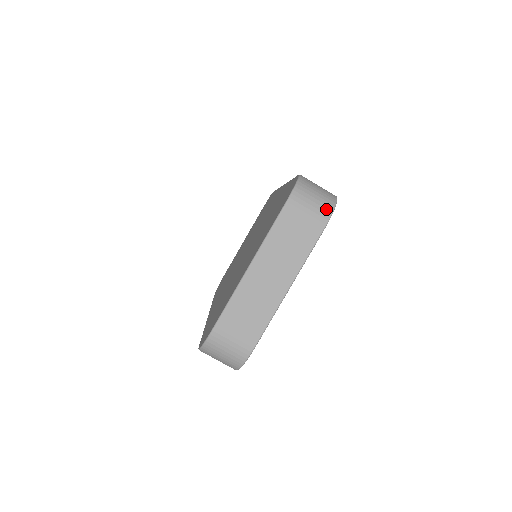
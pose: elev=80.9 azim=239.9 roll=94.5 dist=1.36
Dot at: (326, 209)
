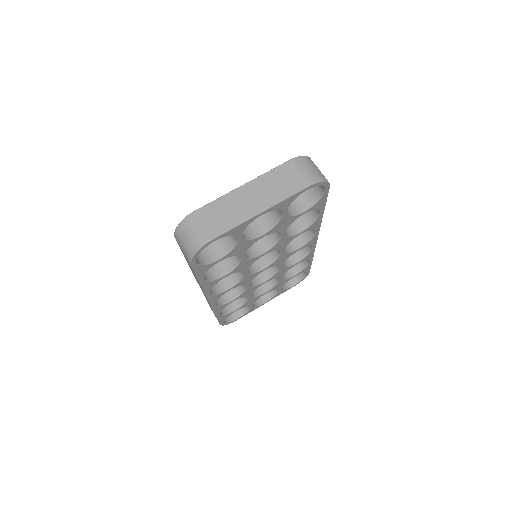
Dot at: (316, 177)
